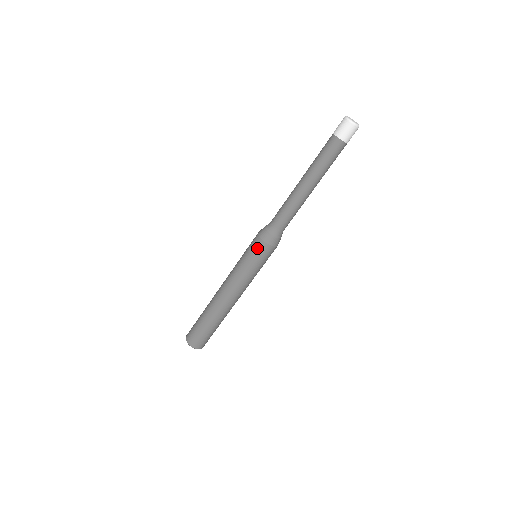
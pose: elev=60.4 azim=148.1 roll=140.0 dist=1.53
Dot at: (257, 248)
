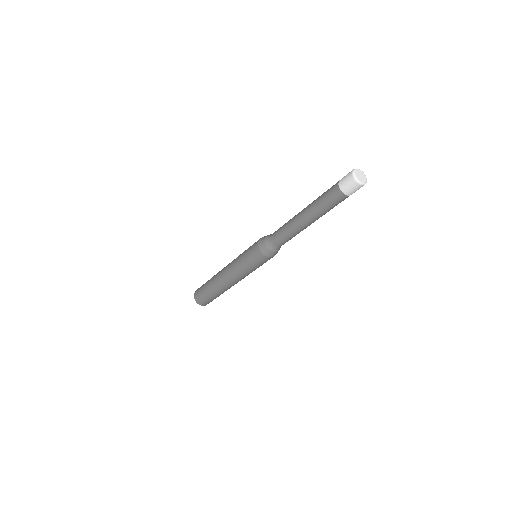
Dot at: (261, 260)
